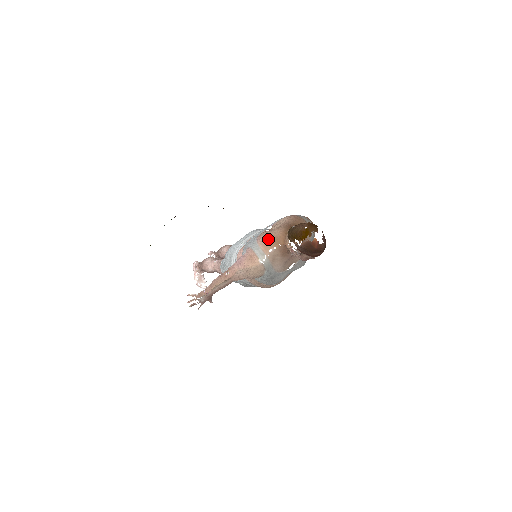
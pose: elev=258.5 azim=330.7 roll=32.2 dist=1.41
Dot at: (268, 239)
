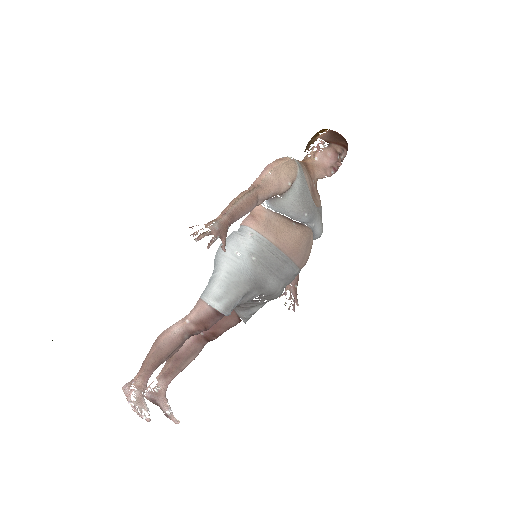
Dot at: occluded
